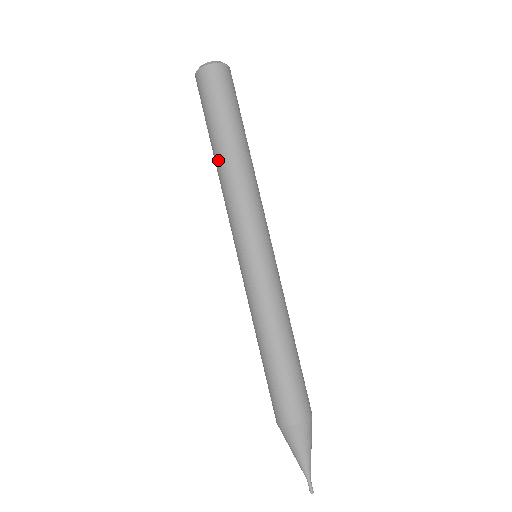
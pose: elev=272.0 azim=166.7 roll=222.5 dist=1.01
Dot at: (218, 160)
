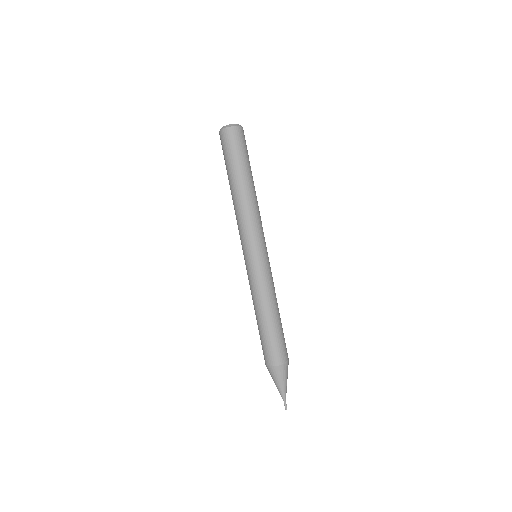
Dot at: (232, 192)
